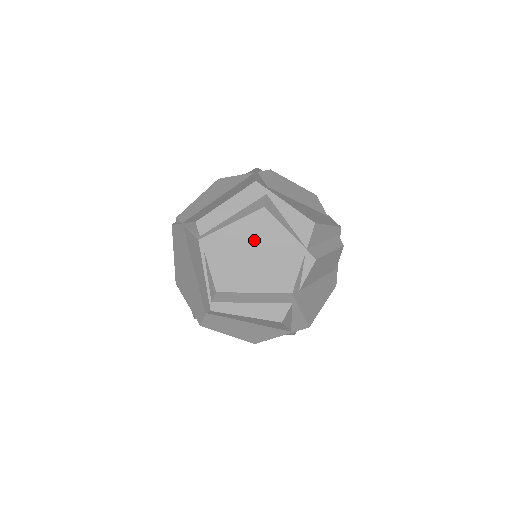
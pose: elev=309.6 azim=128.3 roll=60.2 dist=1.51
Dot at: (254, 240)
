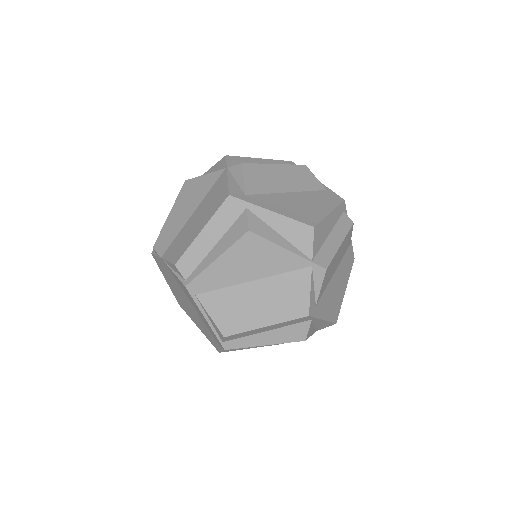
Dot at: (248, 269)
